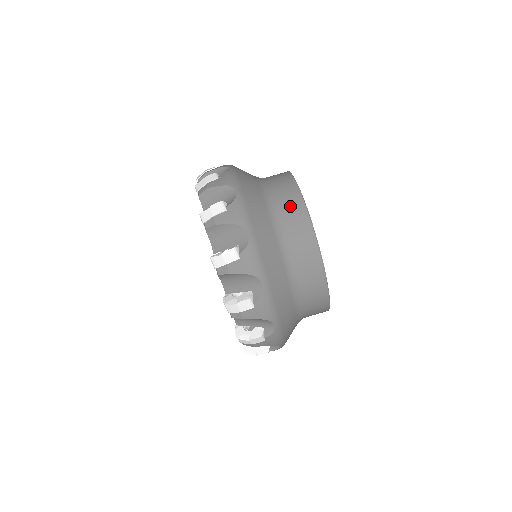
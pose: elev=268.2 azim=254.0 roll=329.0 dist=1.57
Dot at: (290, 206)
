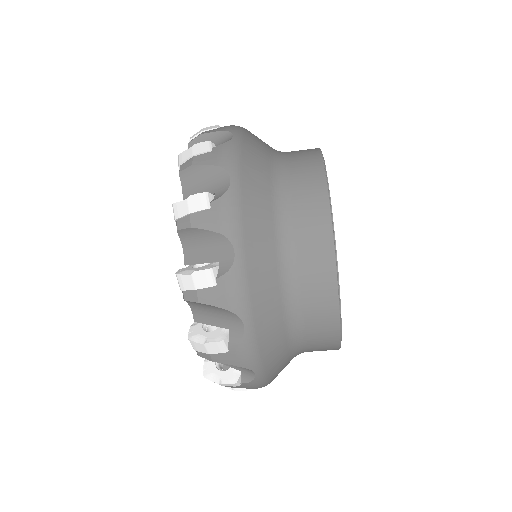
Dot at: (313, 267)
